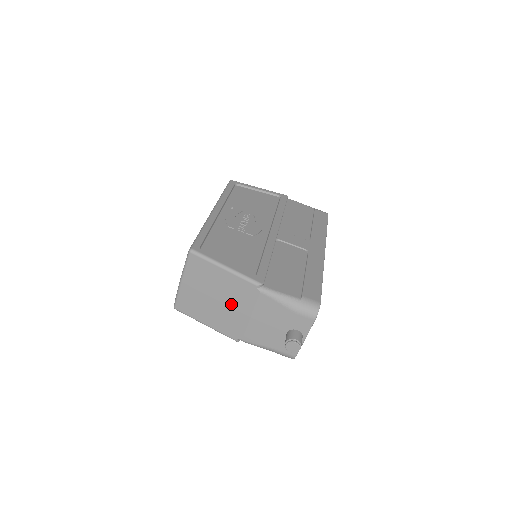
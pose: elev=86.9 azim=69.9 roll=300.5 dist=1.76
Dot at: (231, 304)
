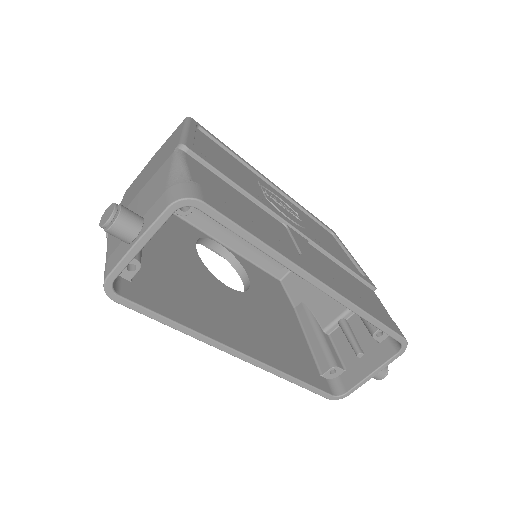
Dot at: (148, 175)
